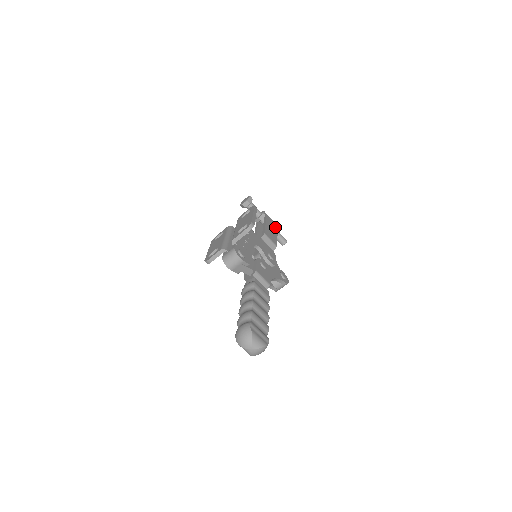
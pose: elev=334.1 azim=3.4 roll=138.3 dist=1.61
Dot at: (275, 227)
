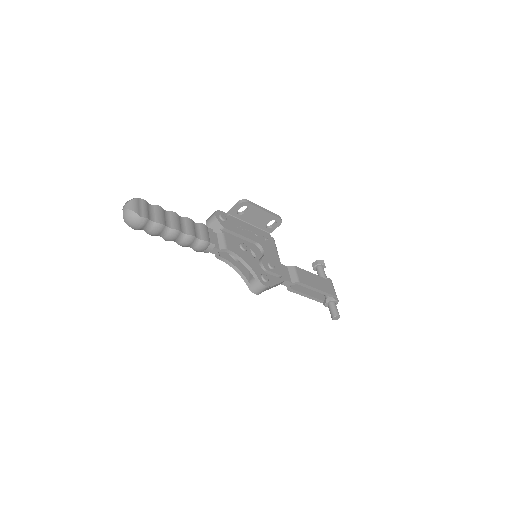
Dot at: (328, 290)
